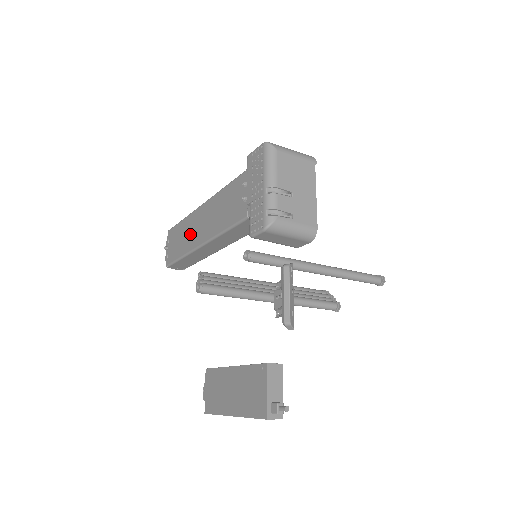
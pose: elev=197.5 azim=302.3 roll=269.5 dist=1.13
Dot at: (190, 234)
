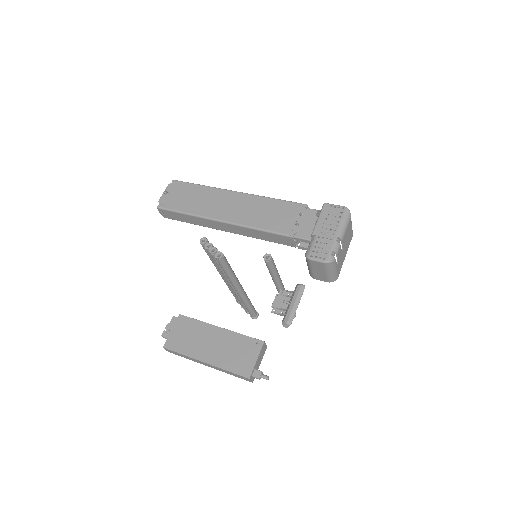
Dot at: (210, 203)
